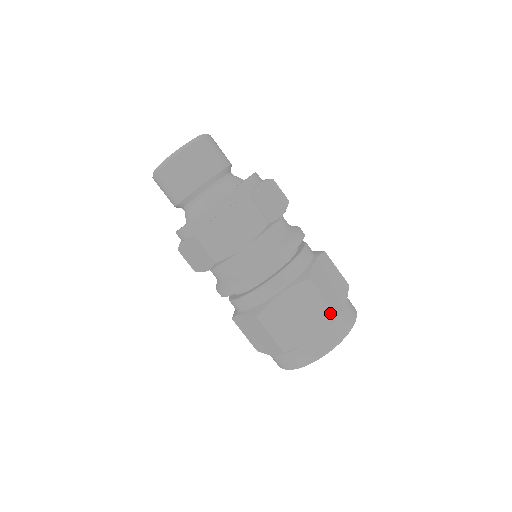
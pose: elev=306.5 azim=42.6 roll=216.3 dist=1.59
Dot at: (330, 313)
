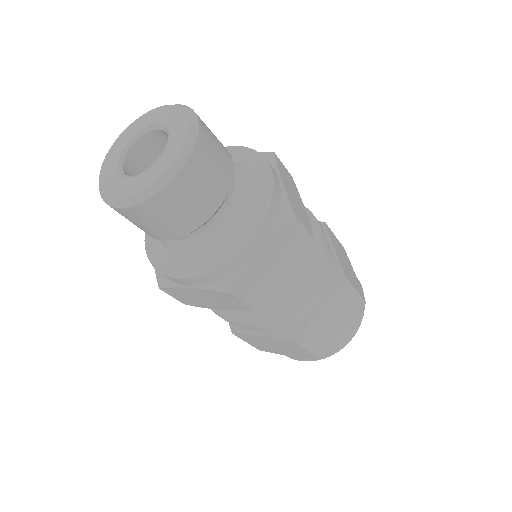
Dot at: (361, 303)
